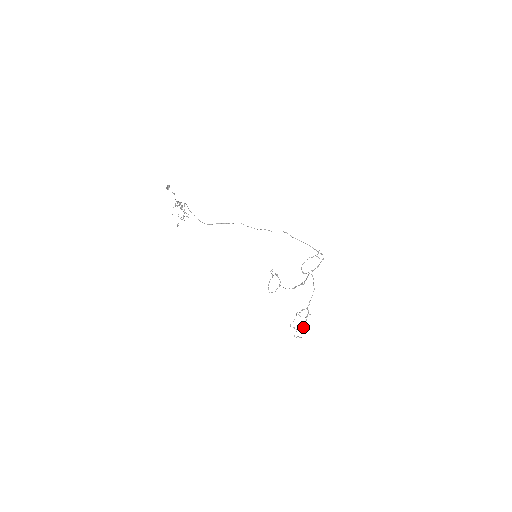
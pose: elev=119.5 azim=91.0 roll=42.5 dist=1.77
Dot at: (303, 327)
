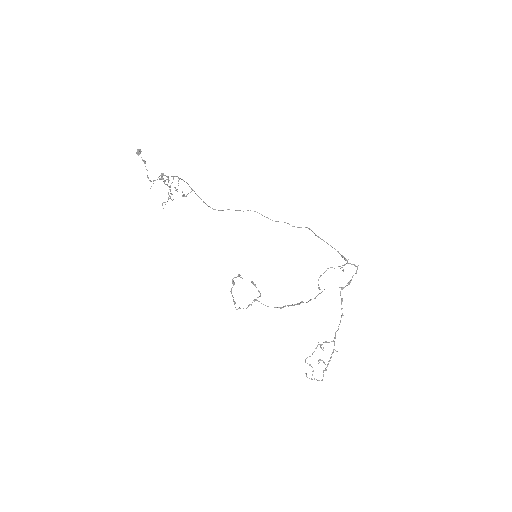
Dot at: occluded
